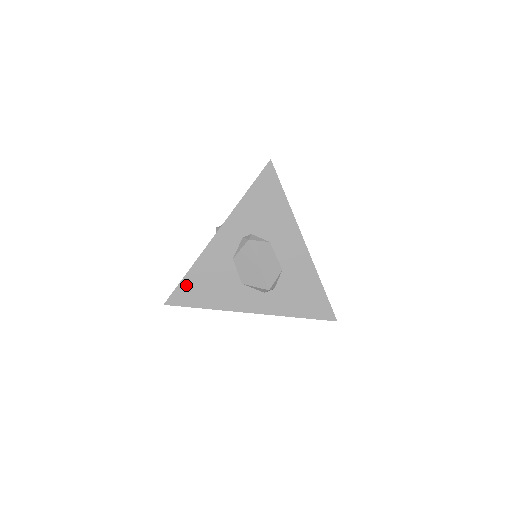
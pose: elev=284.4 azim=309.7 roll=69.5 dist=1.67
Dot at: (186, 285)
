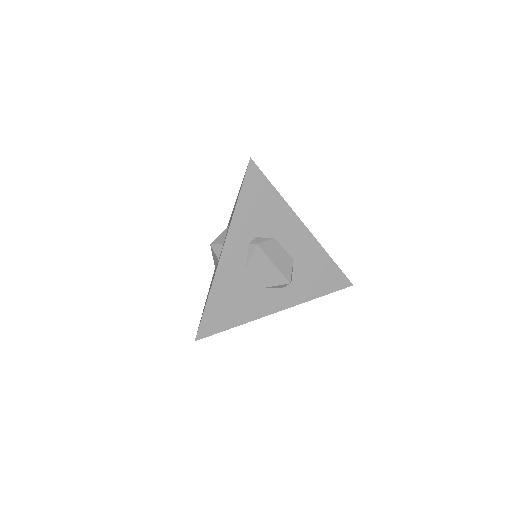
Dot at: (210, 312)
